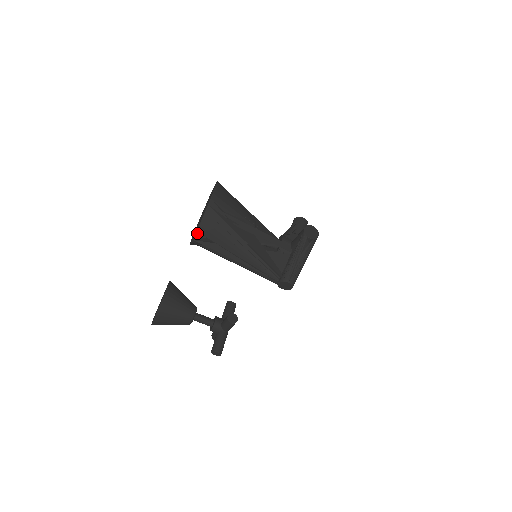
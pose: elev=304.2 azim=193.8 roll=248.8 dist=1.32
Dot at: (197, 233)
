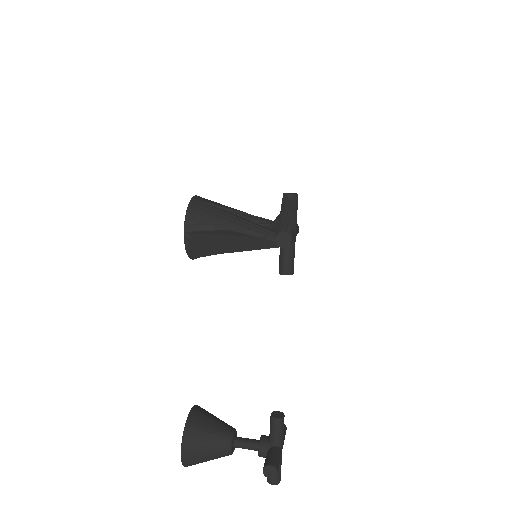
Dot at: (186, 221)
